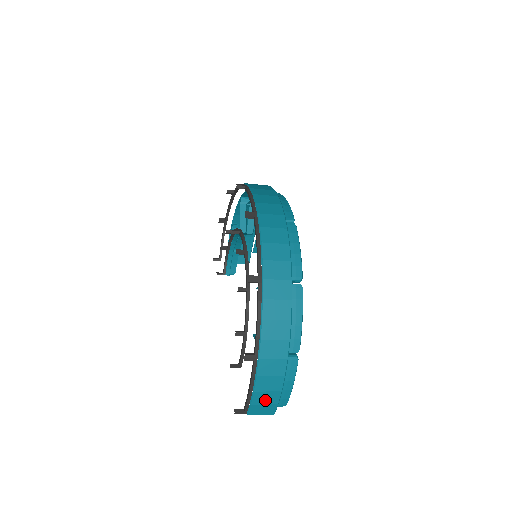
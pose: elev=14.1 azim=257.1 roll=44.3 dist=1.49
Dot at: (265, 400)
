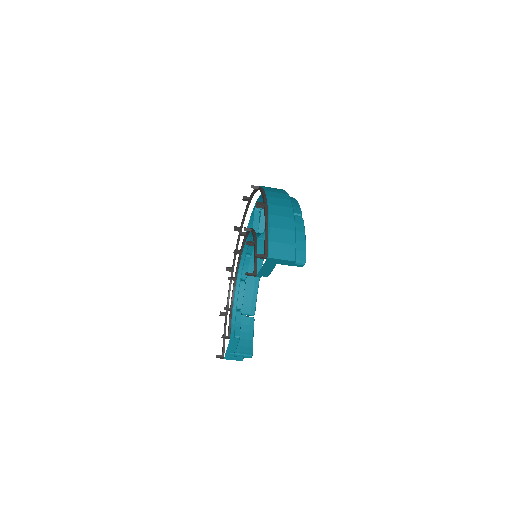
Dot at: (282, 239)
